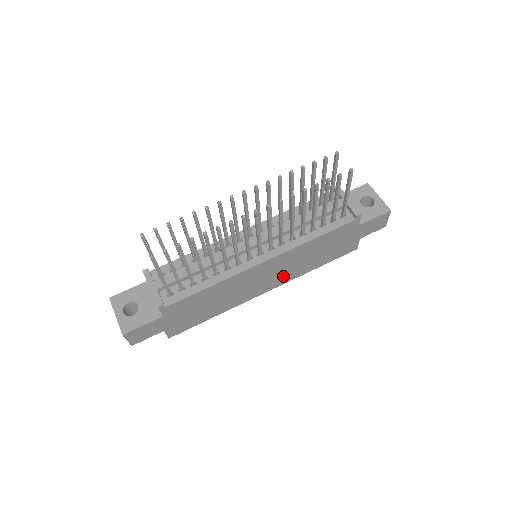
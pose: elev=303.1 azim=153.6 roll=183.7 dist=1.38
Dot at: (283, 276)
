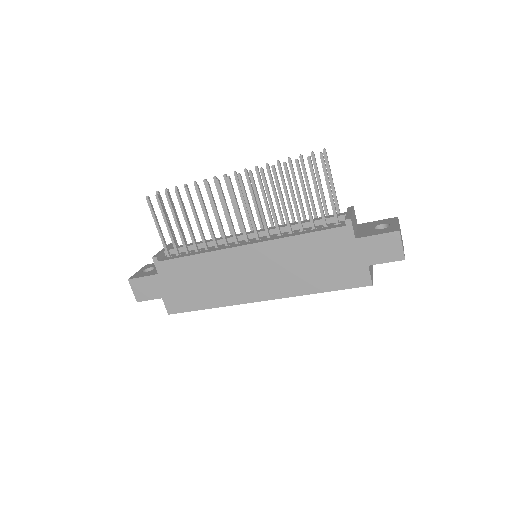
Dot at: (276, 283)
